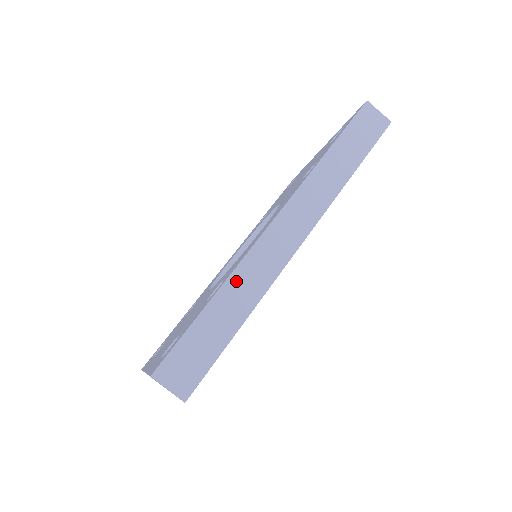
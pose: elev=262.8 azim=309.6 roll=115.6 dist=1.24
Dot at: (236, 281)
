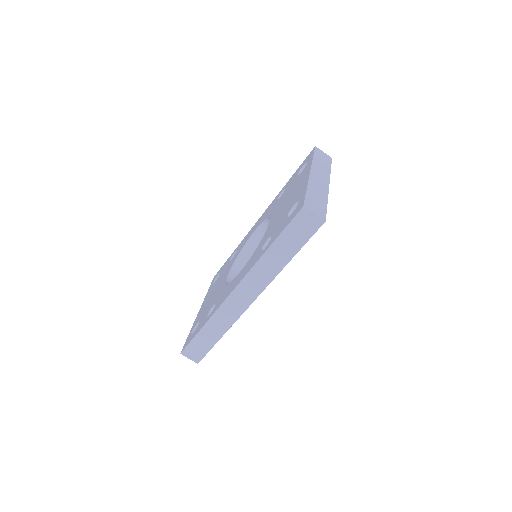
Dot at: (214, 320)
